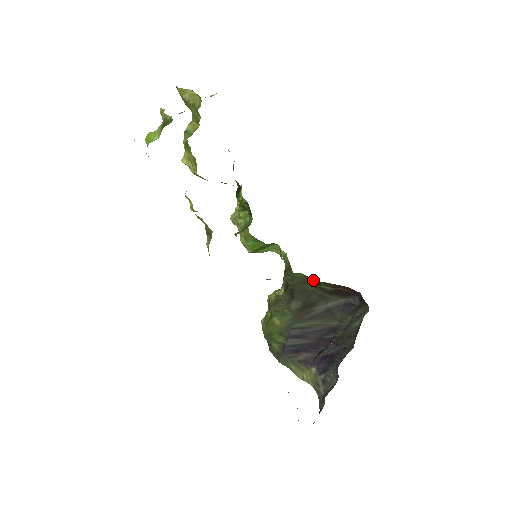
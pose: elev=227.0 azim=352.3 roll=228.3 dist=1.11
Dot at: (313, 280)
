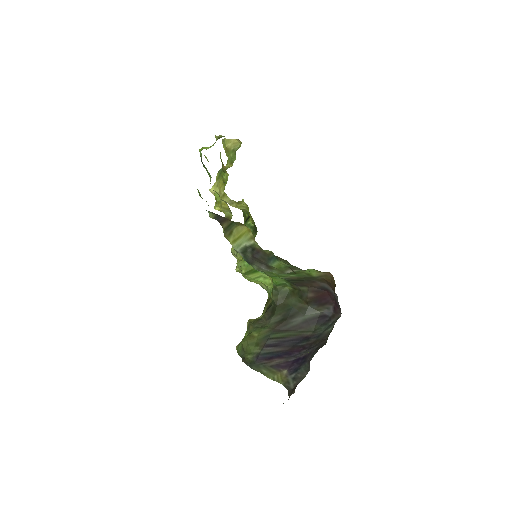
Dot at: (297, 290)
